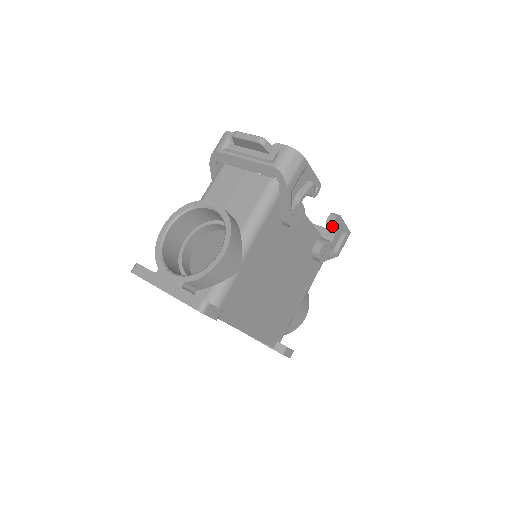
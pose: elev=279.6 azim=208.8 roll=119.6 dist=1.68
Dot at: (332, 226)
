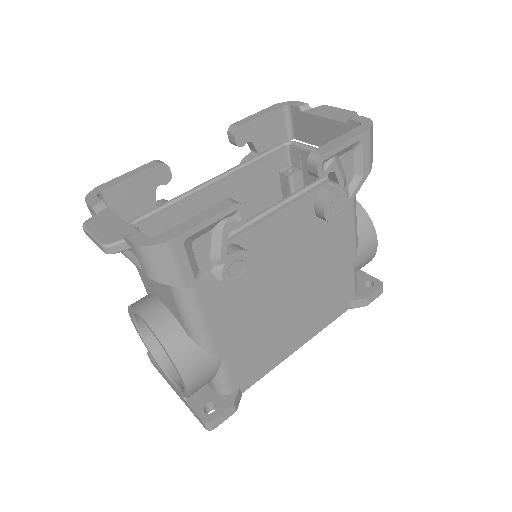
Dot at: (320, 178)
